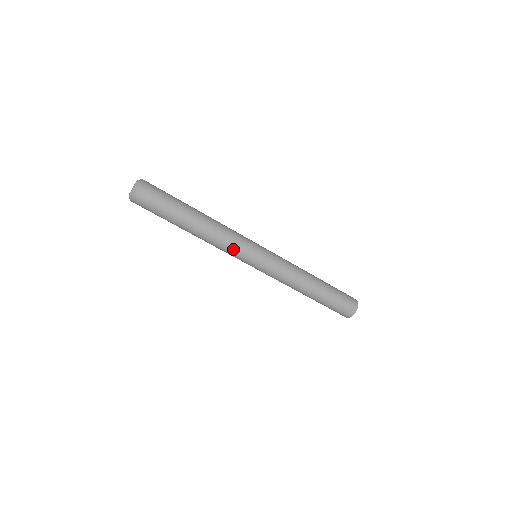
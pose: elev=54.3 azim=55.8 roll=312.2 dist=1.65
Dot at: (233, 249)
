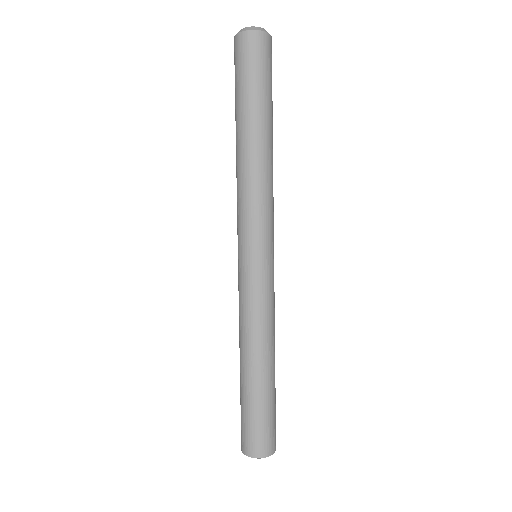
Dot at: (264, 212)
